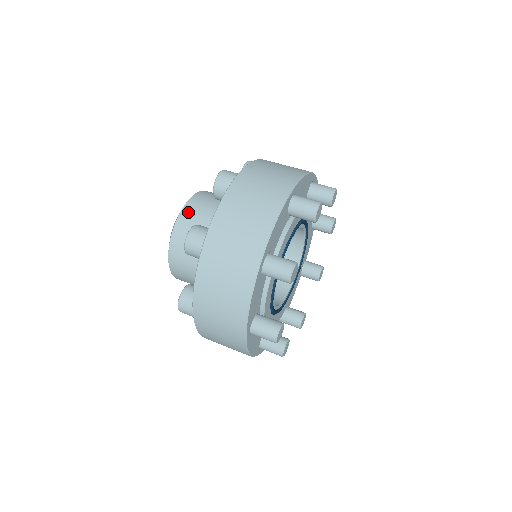
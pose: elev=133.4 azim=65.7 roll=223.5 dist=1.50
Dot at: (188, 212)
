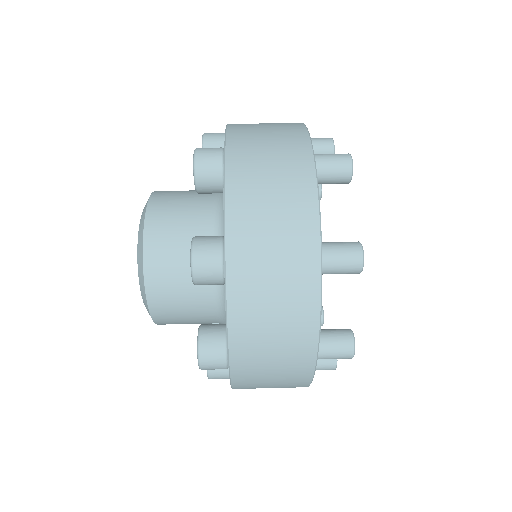
Dot at: (156, 284)
